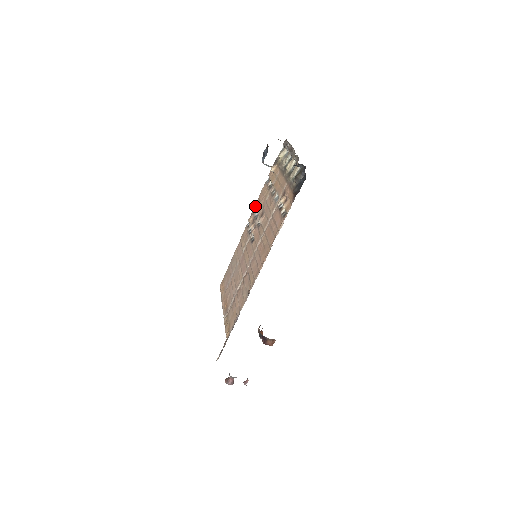
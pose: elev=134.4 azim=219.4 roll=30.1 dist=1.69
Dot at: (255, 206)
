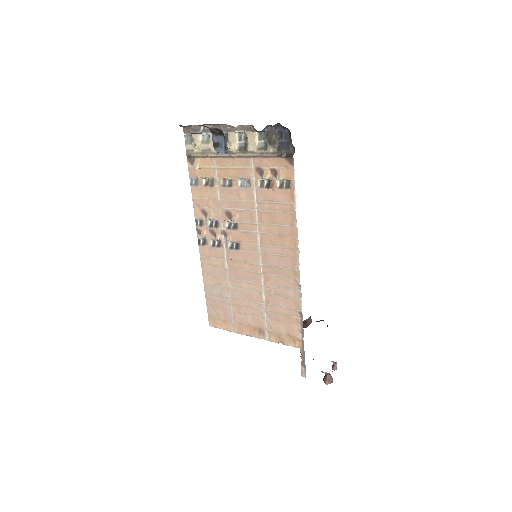
Dot at: (198, 218)
